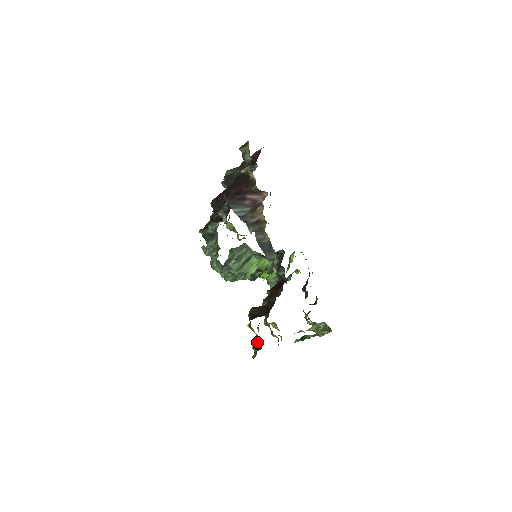
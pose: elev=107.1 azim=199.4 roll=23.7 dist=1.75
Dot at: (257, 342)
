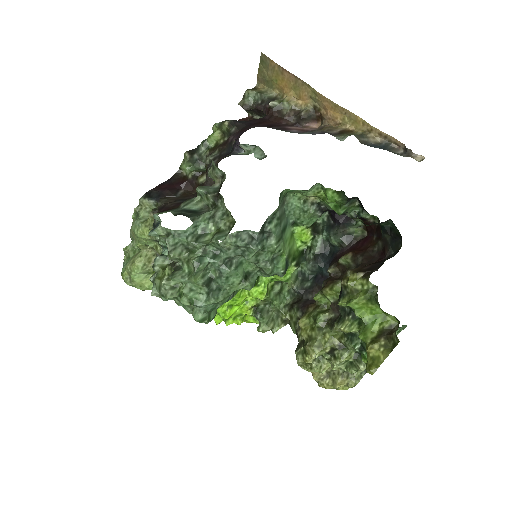
Dot at: (373, 331)
